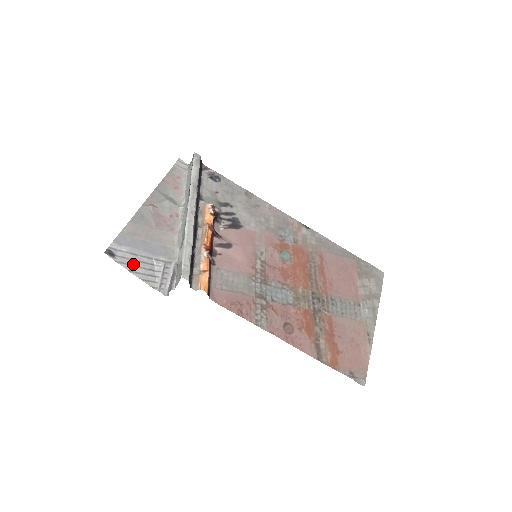
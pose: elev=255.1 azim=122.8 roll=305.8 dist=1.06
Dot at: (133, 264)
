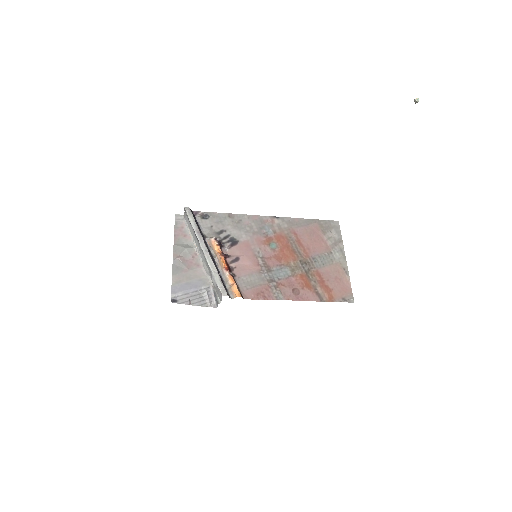
Dot at: (189, 300)
